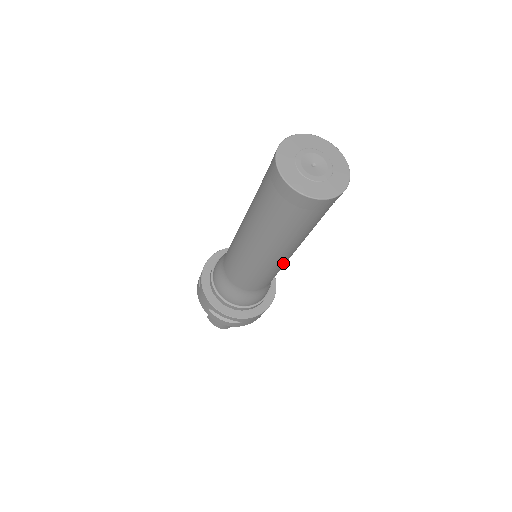
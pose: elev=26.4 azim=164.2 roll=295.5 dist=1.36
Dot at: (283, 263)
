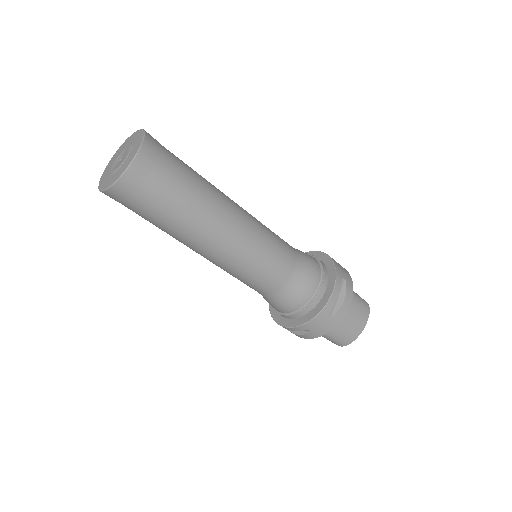
Dot at: (237, 252)
